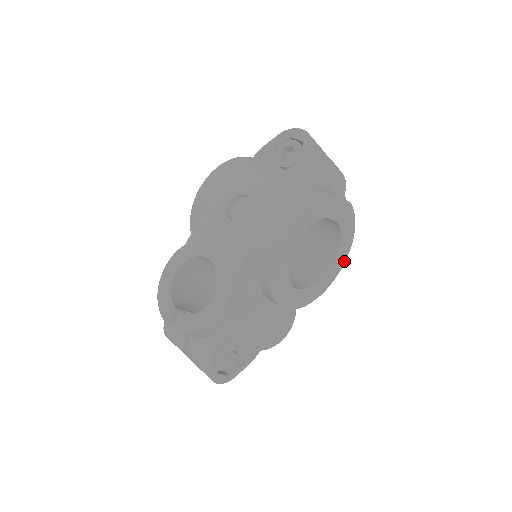
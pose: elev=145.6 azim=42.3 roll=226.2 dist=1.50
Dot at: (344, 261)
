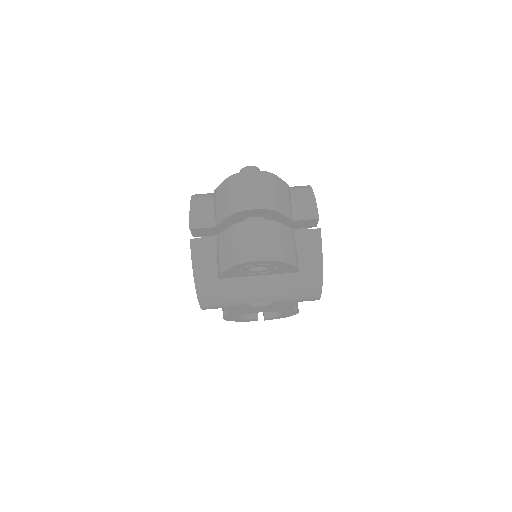
Dot at: occluded
